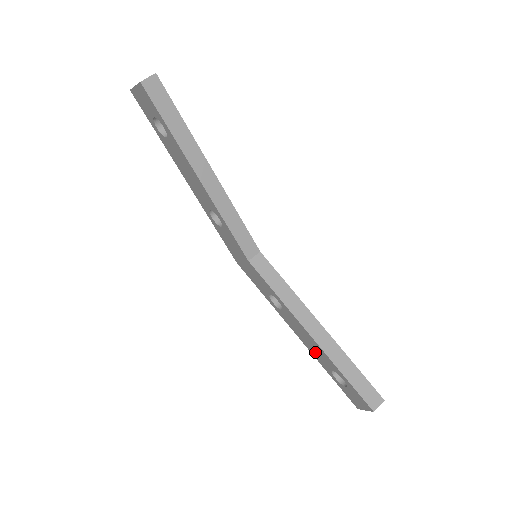
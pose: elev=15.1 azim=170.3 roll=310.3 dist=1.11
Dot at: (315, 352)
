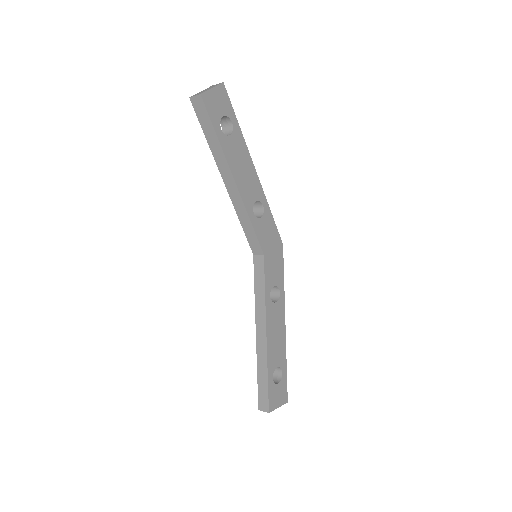
Dot at: occluded
